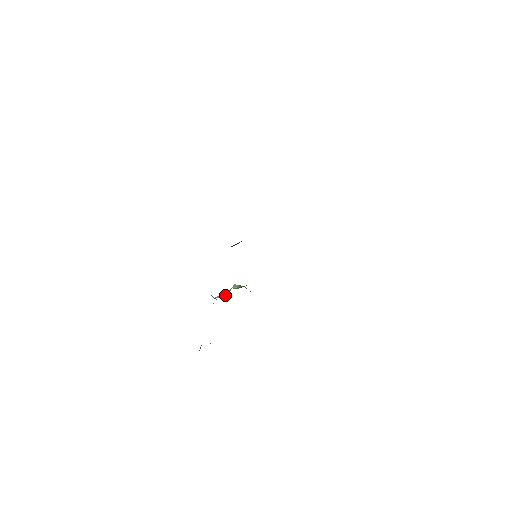
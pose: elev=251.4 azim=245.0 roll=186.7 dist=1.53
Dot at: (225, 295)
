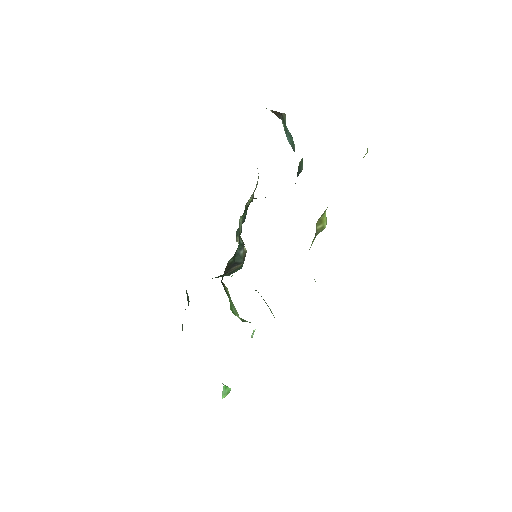
Dot at: occluded
